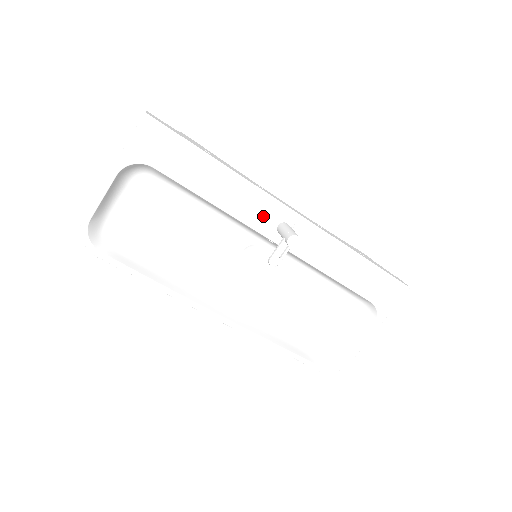
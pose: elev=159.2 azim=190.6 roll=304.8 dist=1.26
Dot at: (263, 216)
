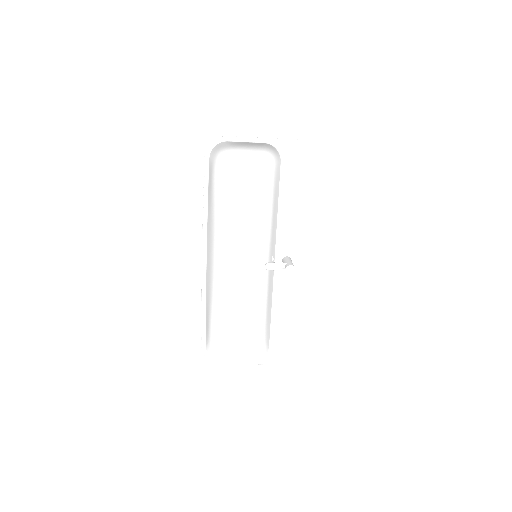
Dot at: (288, 244)
